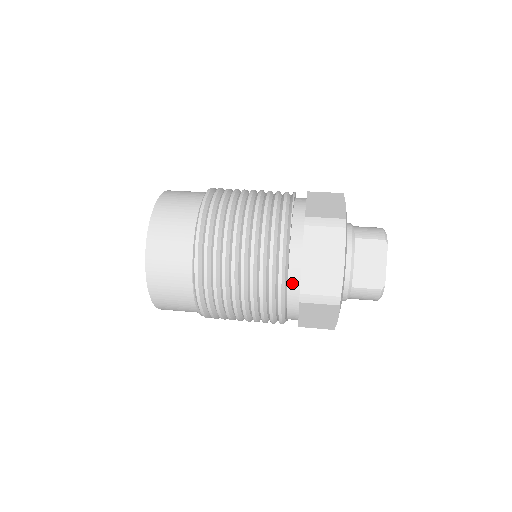
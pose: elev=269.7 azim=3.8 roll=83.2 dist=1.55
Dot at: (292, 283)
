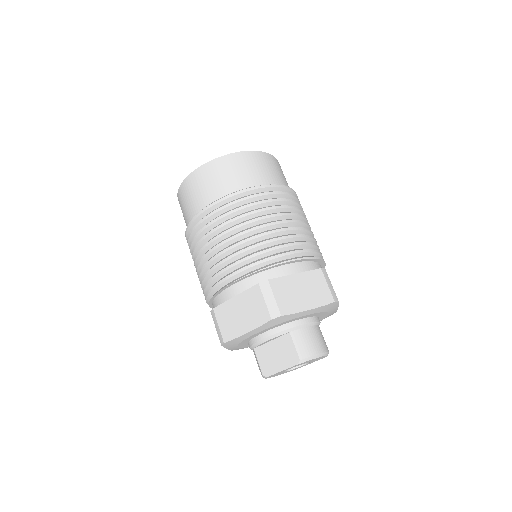
Dot at: (219, 298)
